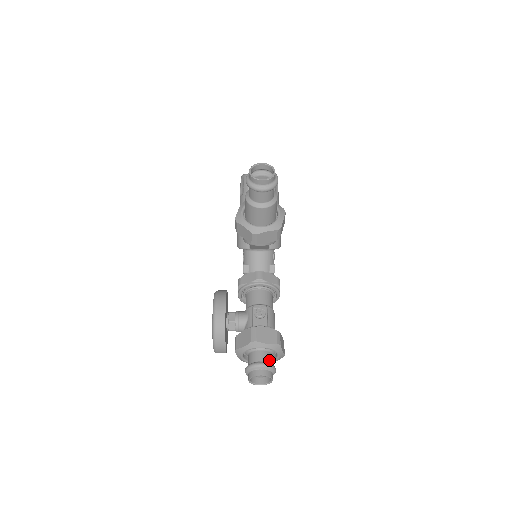
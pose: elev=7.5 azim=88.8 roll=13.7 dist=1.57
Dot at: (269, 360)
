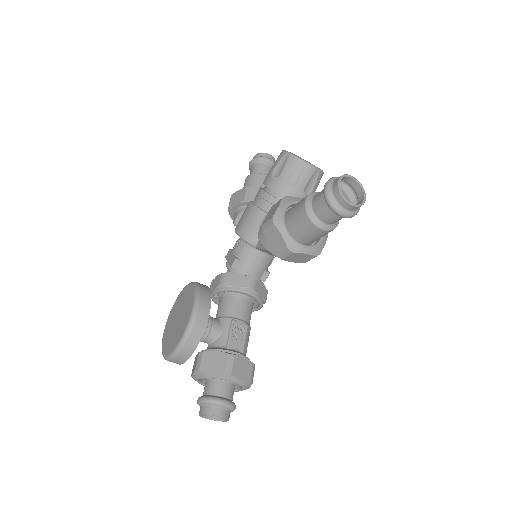
Dot at: (232, 396)
